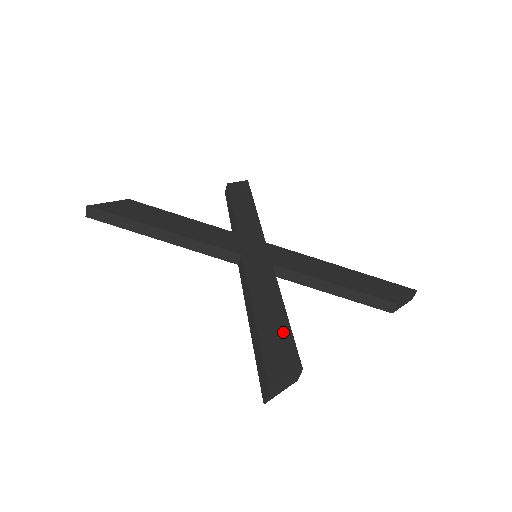
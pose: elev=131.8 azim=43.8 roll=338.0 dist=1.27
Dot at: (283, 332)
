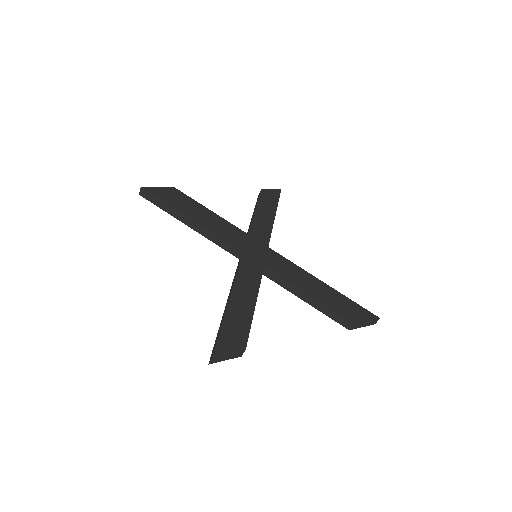
Dot at: (245, 320)
